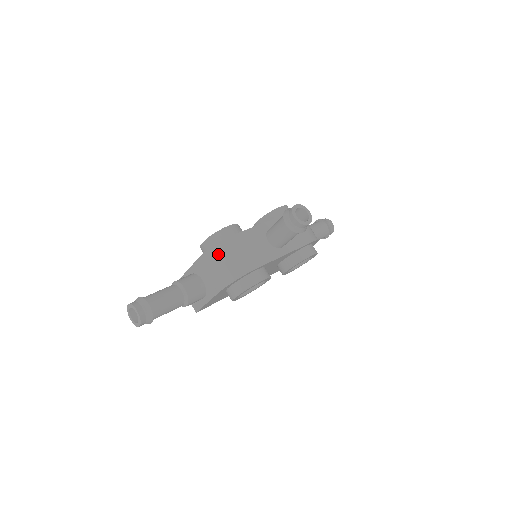
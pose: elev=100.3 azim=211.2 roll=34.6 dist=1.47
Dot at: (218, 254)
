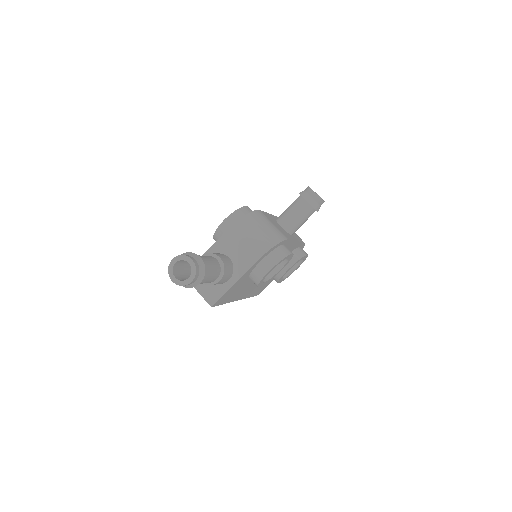
Dot at: (250, 223)
